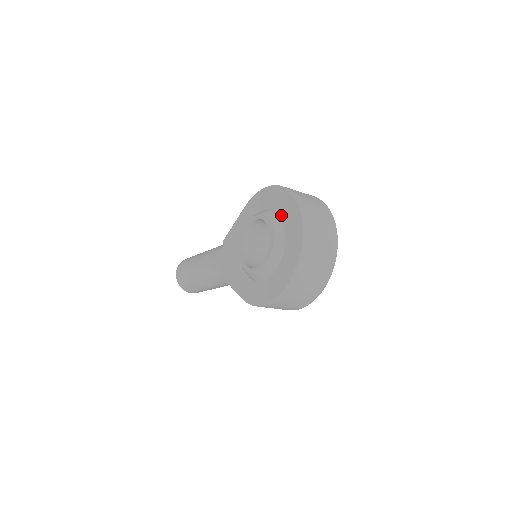
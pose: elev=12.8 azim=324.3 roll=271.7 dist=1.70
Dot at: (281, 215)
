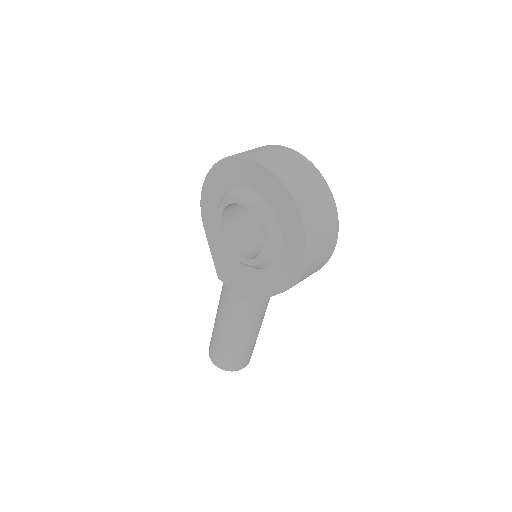
Dot at: (235, 185)
